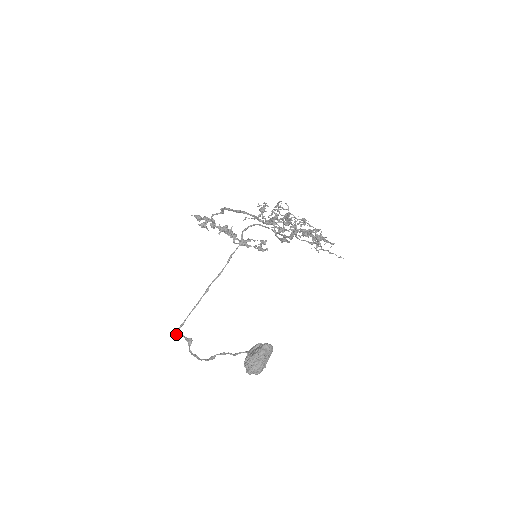
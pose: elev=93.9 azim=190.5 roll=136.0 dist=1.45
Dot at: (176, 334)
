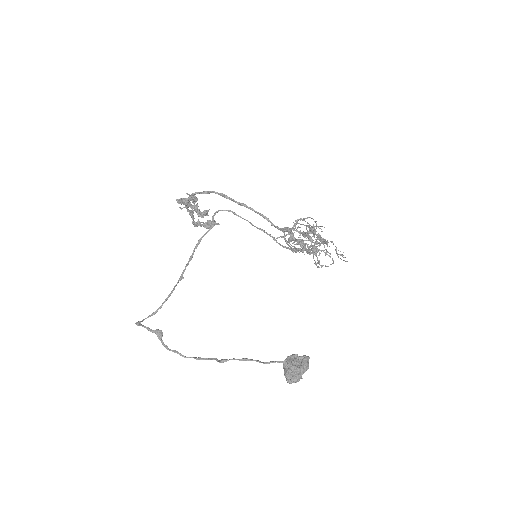
Dot at: (137, 323)
